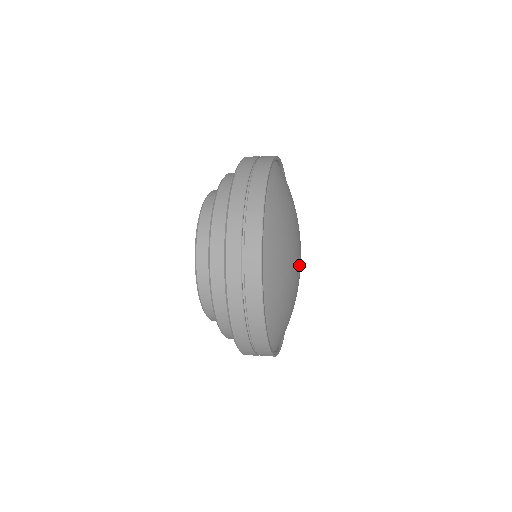
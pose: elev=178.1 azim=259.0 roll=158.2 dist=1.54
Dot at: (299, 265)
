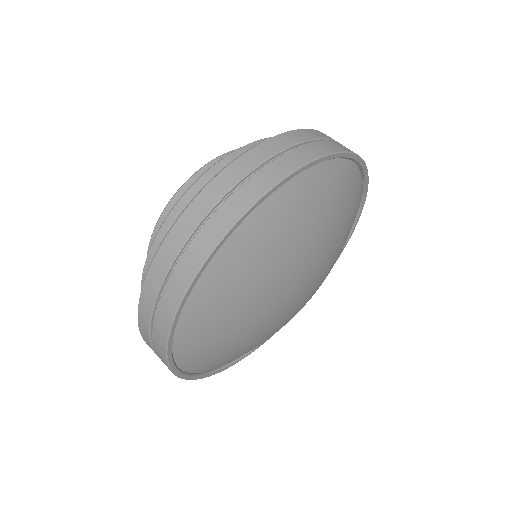
Dot at: (291, 303)
